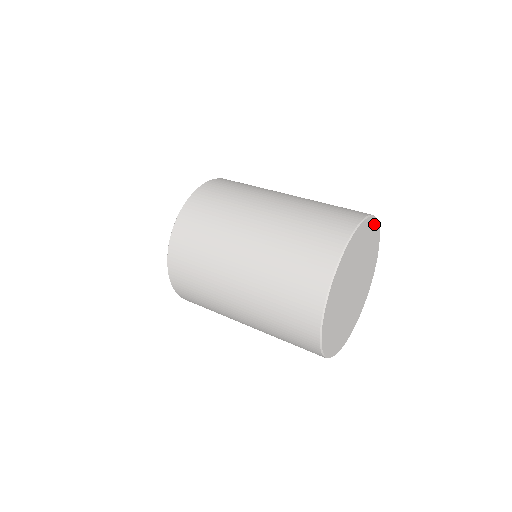
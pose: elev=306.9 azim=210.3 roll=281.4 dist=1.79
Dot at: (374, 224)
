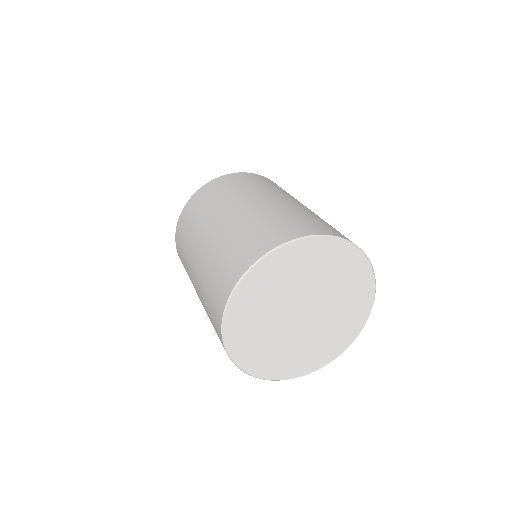
Dot at: (363, 264)
